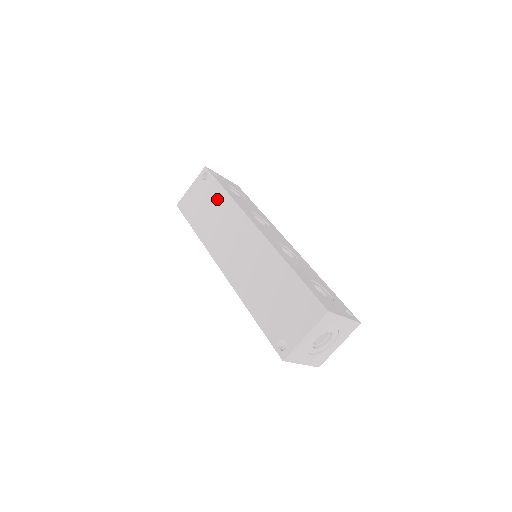
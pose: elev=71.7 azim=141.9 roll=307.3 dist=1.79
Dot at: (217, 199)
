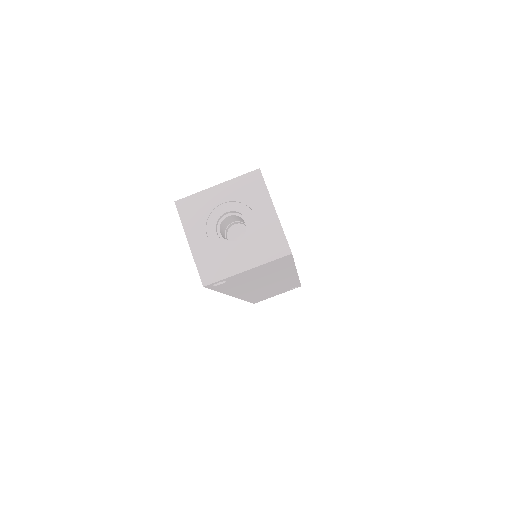
Dot at: occluded
